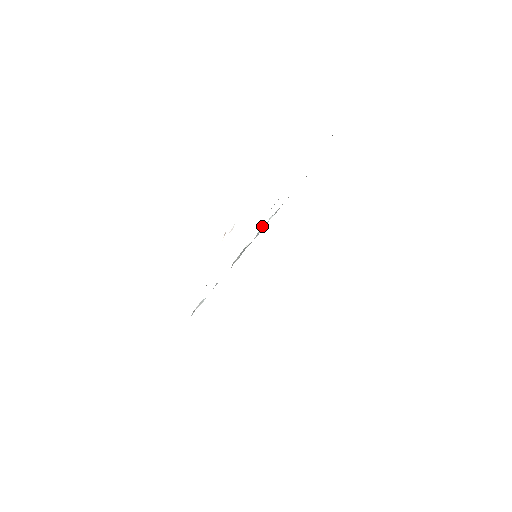
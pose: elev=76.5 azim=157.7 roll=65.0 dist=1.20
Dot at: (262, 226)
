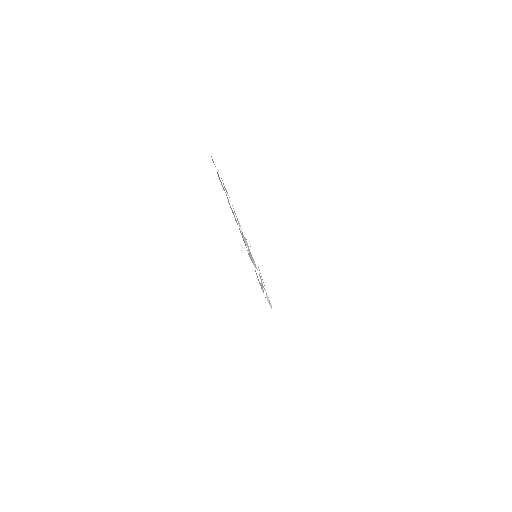
Dot at: occluded
